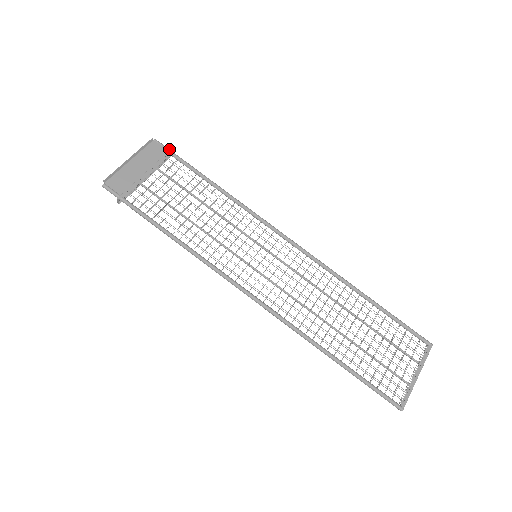
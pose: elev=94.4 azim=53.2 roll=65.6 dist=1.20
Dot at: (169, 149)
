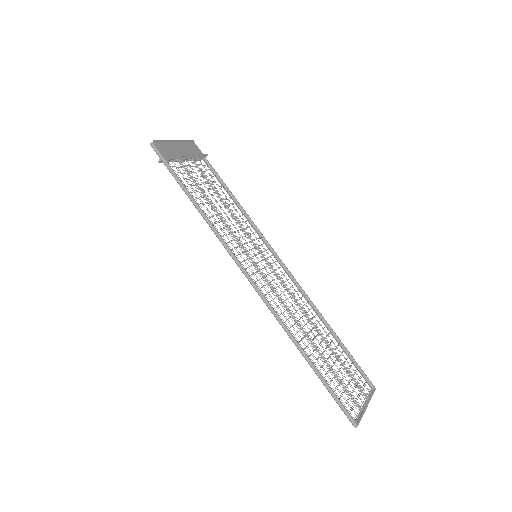
Dot at: (203, 154)
